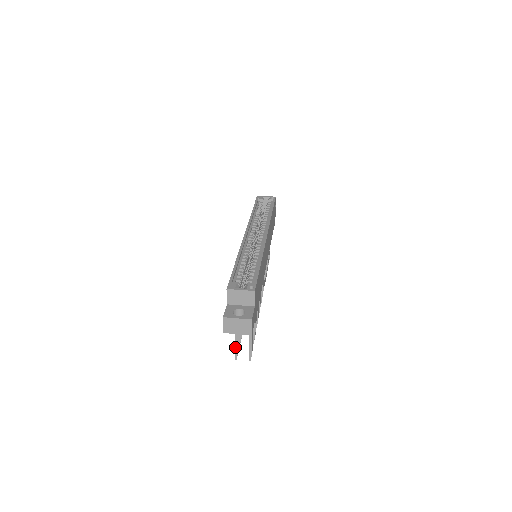
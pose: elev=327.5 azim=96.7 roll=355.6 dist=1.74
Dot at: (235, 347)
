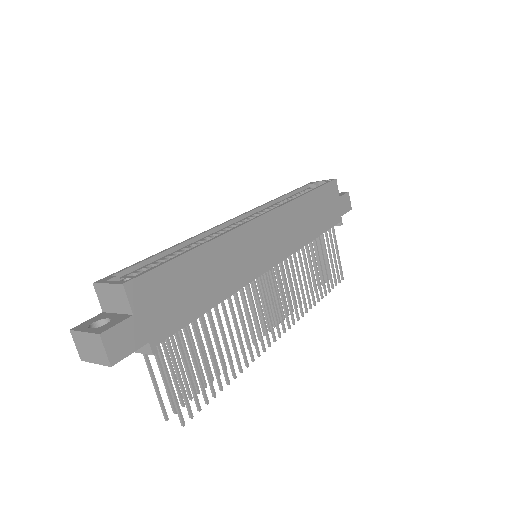
Dot at: (157, 396)
